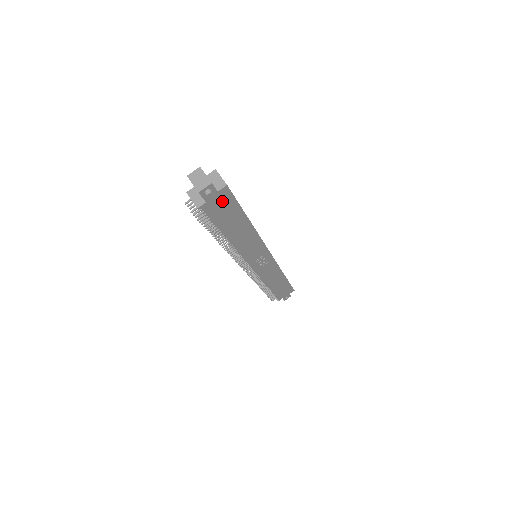
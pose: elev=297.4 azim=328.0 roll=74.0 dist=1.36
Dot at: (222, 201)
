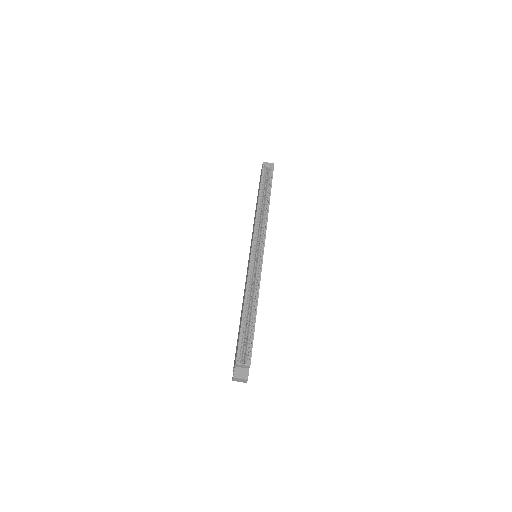
Dot at: occluded
